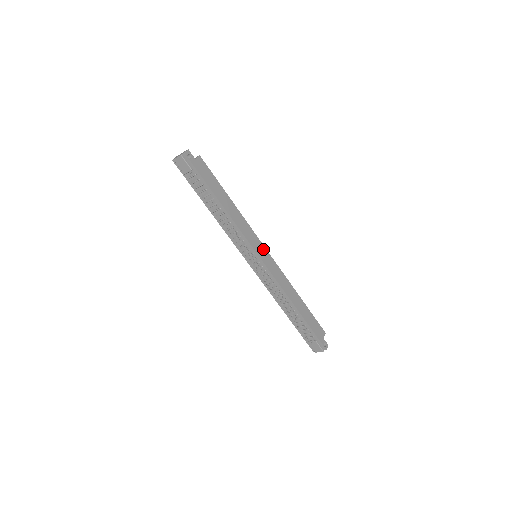
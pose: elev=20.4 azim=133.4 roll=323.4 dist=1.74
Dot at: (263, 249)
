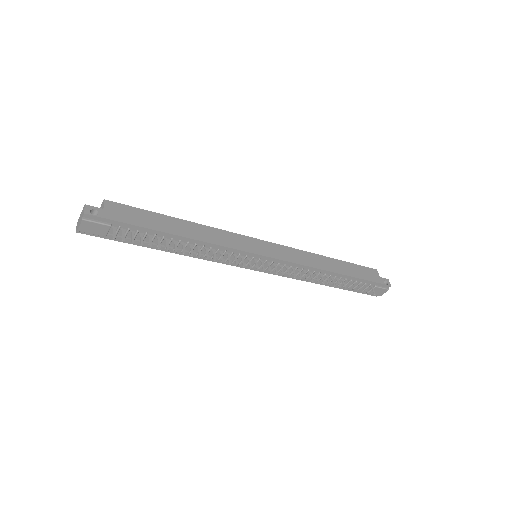
Dot at: (258, 243)
